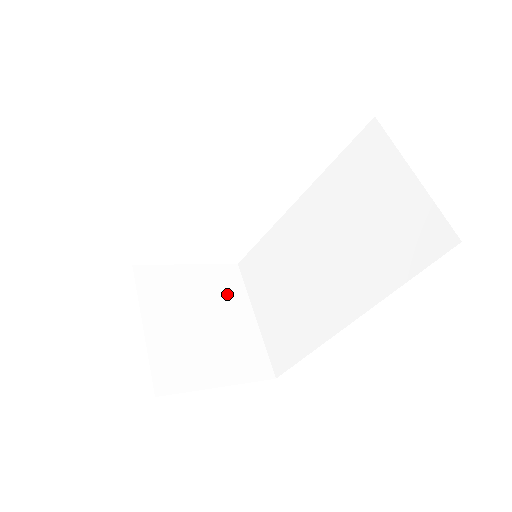
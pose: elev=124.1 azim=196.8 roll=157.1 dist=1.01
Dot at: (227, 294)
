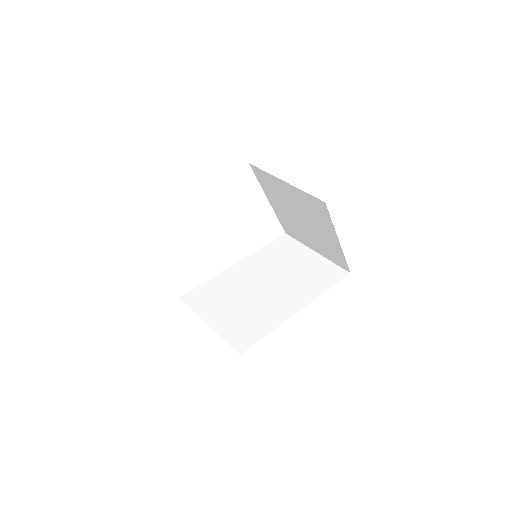
Dot at: occluded
